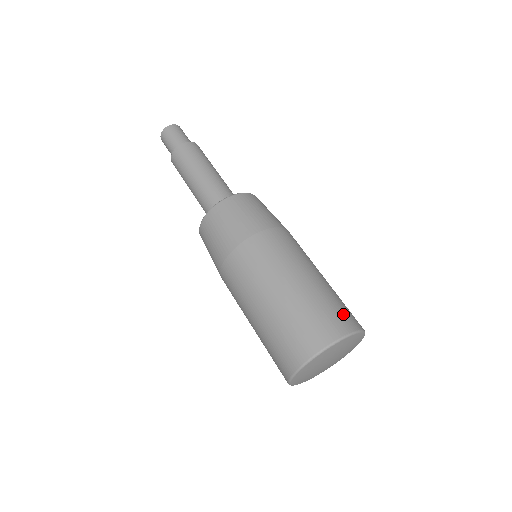
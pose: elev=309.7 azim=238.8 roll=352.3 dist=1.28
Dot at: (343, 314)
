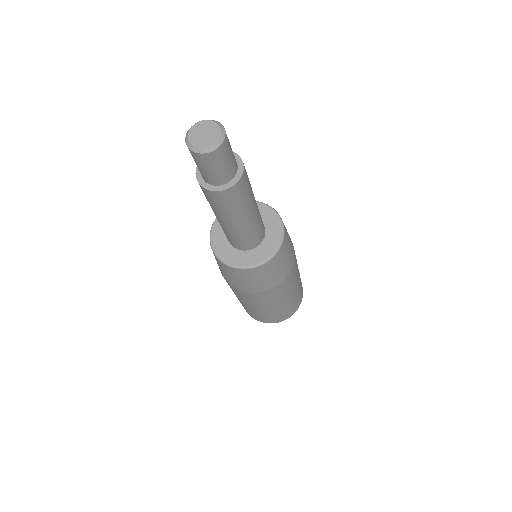
Dot at: (294, 309)
